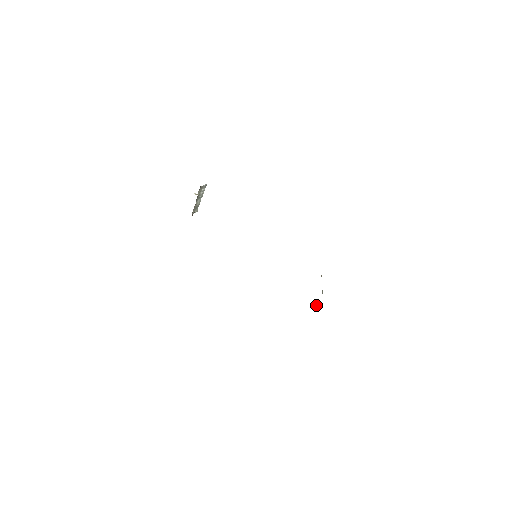
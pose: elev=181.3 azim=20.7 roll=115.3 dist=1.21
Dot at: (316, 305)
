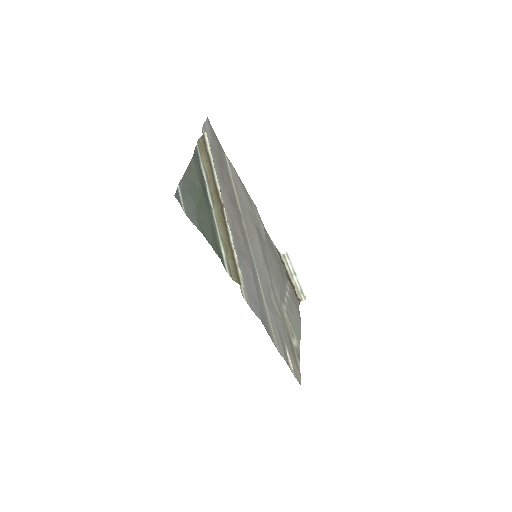
Dot at: (232, 240)
